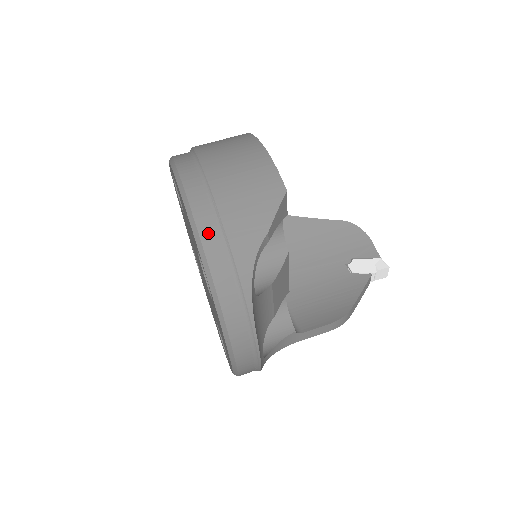
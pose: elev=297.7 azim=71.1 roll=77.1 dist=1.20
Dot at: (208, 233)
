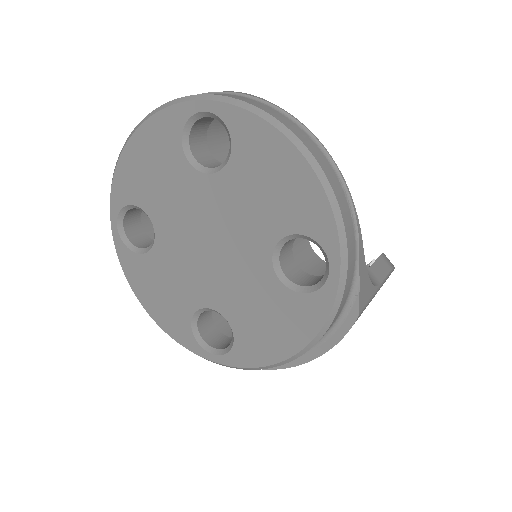
Dot at: occluded
